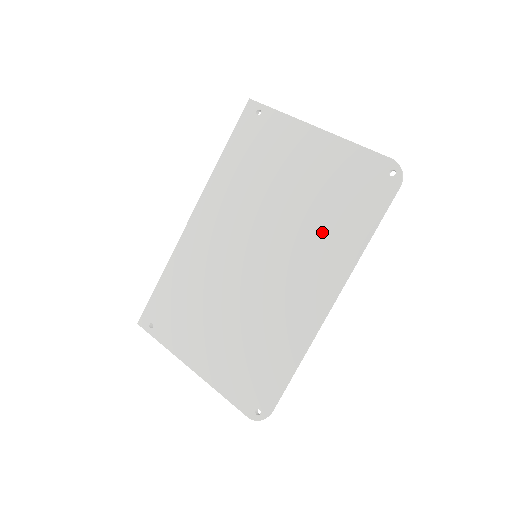
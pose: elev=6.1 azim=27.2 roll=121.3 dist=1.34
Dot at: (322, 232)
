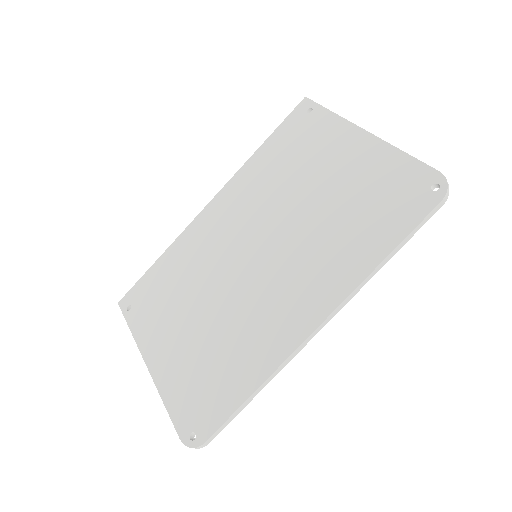
Dot at: (334, 241)
